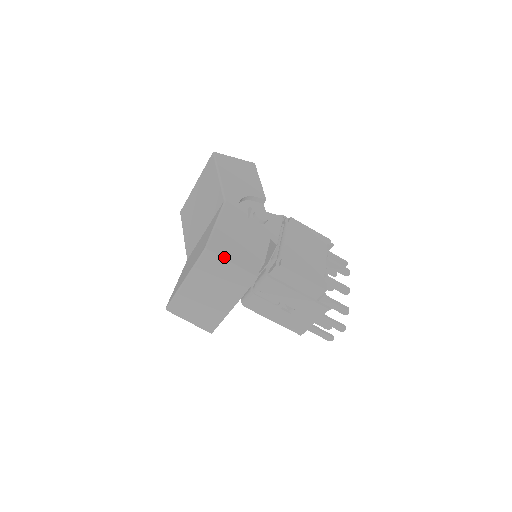
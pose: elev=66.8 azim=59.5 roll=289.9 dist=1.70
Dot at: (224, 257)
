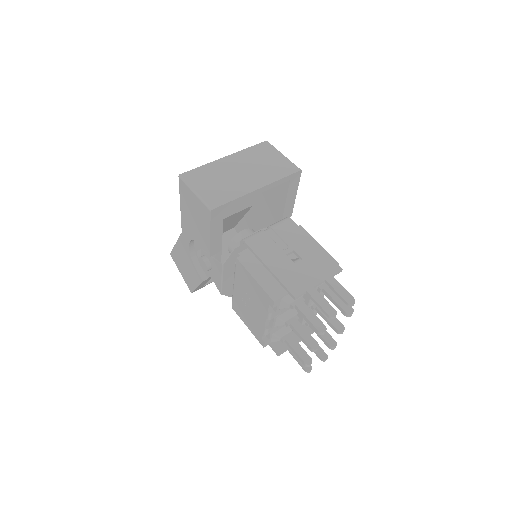
Dot at: (278, 152)
